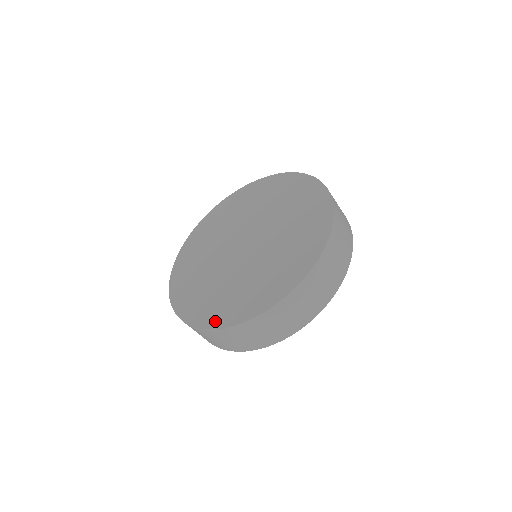
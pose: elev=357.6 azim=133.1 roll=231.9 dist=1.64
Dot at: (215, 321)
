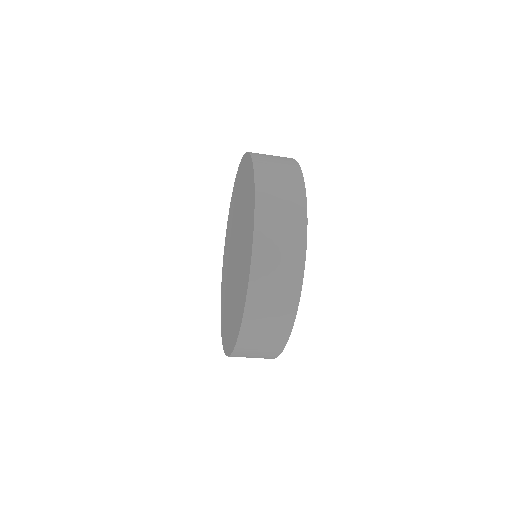
Dot at: (237, 330)
